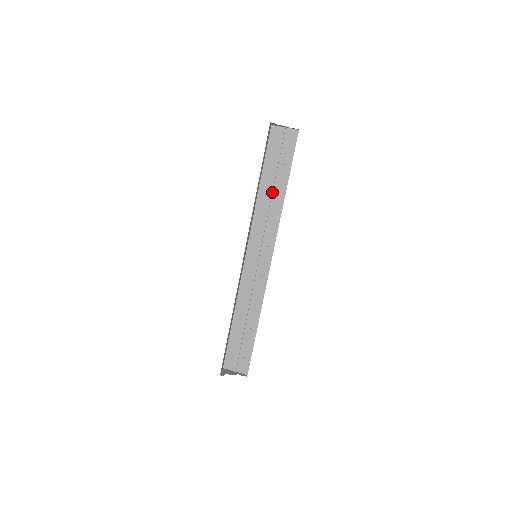
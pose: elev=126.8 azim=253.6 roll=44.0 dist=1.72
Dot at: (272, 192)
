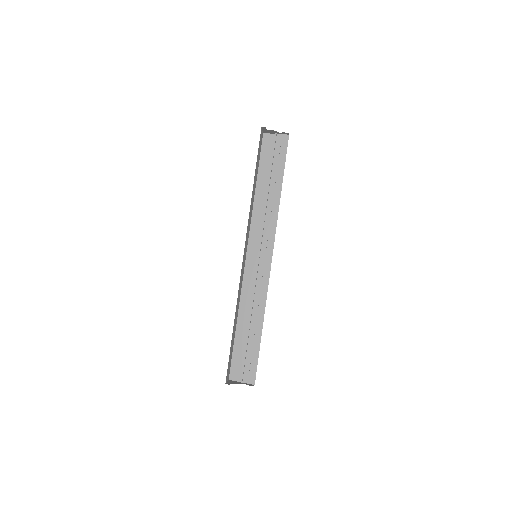
Dot at: (268, 194)
